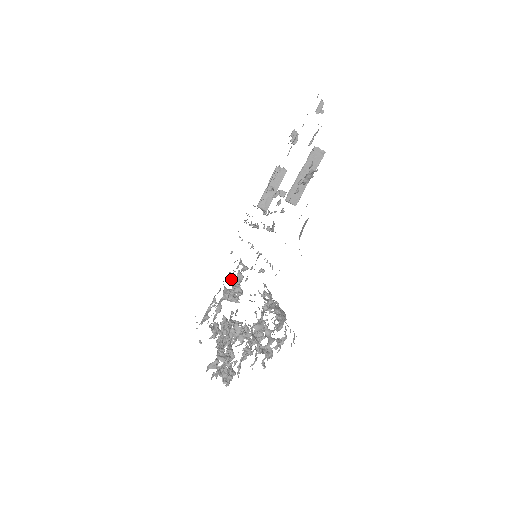
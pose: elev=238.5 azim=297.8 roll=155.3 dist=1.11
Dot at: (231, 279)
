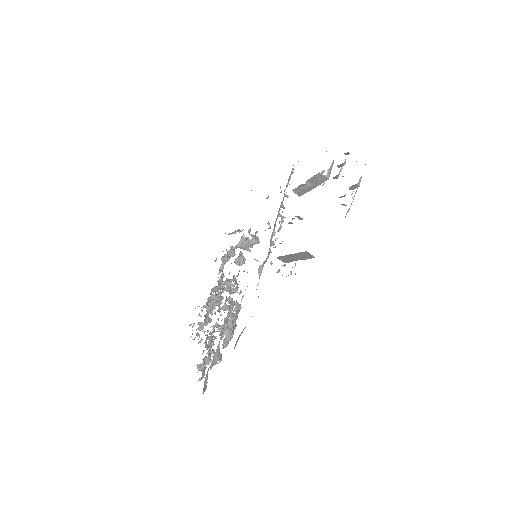
Dot at: (244, 242)
